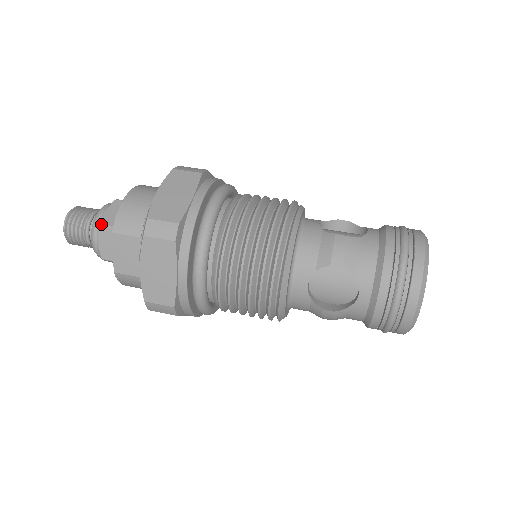
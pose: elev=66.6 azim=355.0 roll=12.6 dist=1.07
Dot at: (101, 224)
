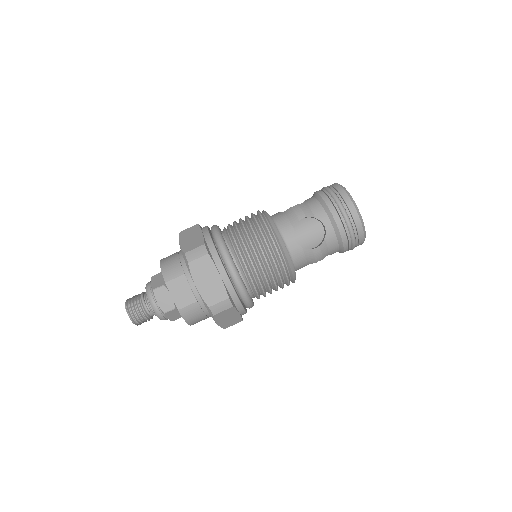
Dot at: (153, 289)
